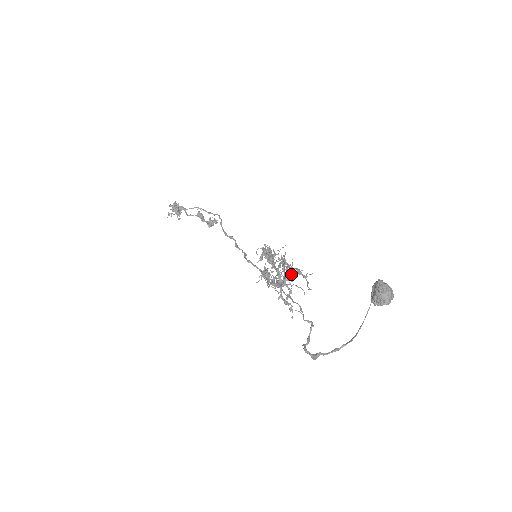
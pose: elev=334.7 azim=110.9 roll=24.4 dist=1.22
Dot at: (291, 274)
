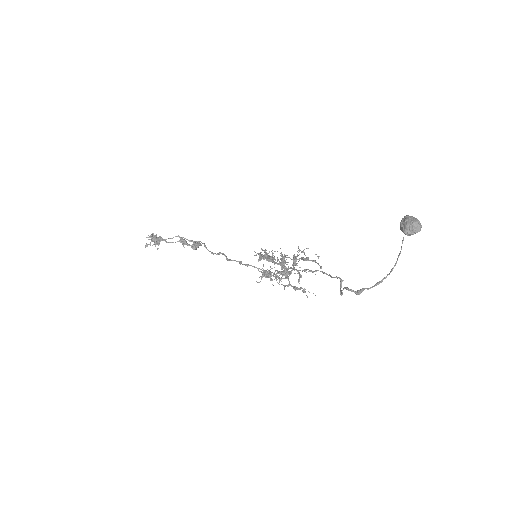
Dot at: (304, 252)
